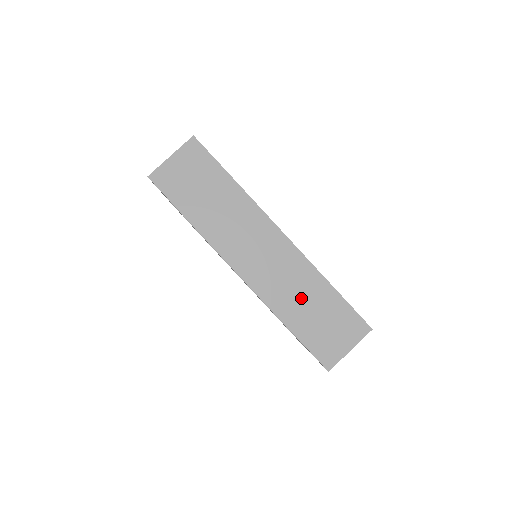
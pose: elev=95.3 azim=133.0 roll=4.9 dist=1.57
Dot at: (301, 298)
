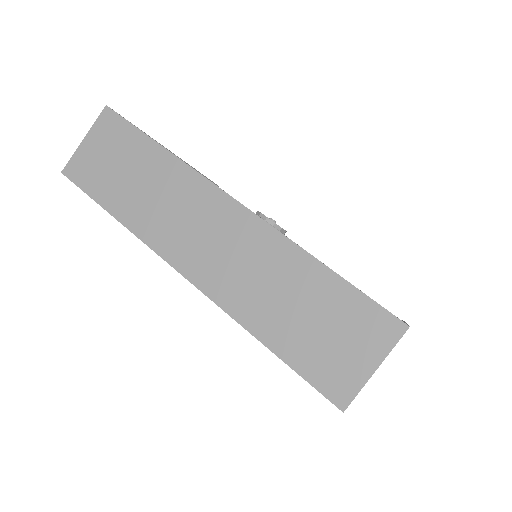
Dot at: (277, 293)
